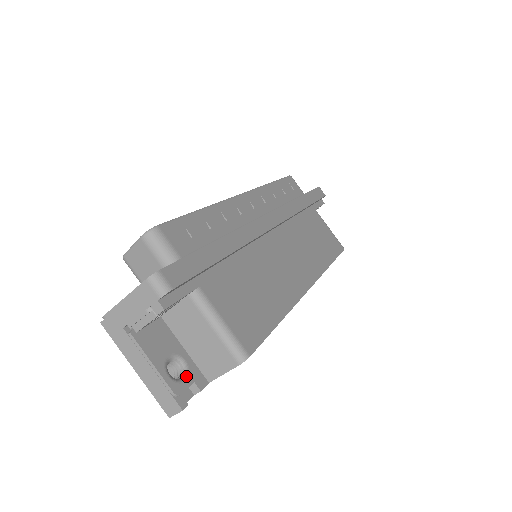
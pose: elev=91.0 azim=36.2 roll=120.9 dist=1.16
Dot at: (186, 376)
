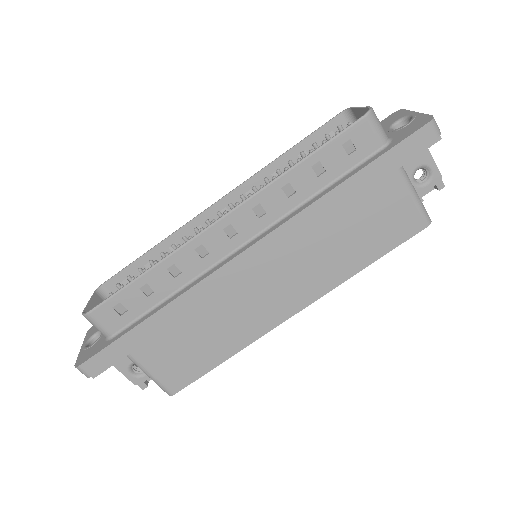
Dot at: occluded
